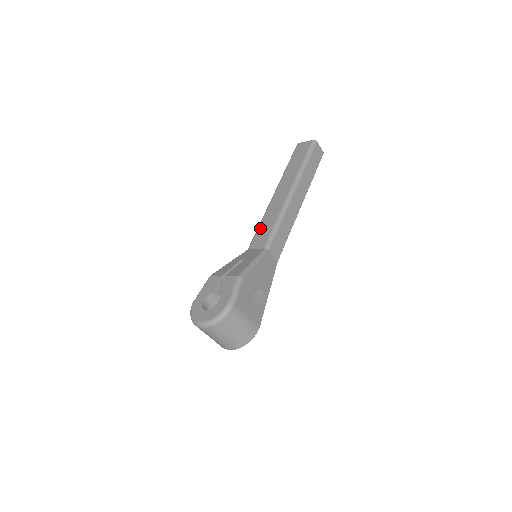
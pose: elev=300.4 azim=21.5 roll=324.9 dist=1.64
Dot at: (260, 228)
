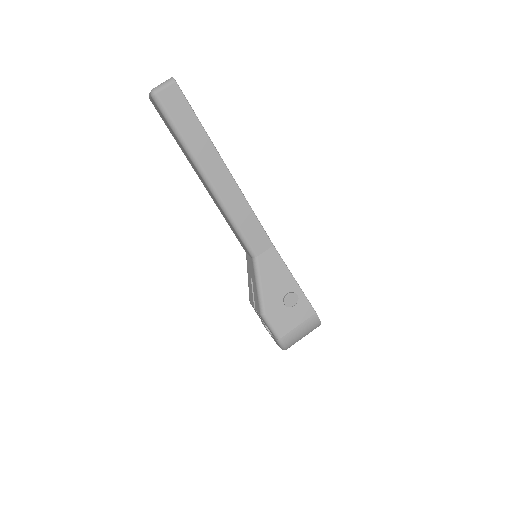
Dot at: occluded
